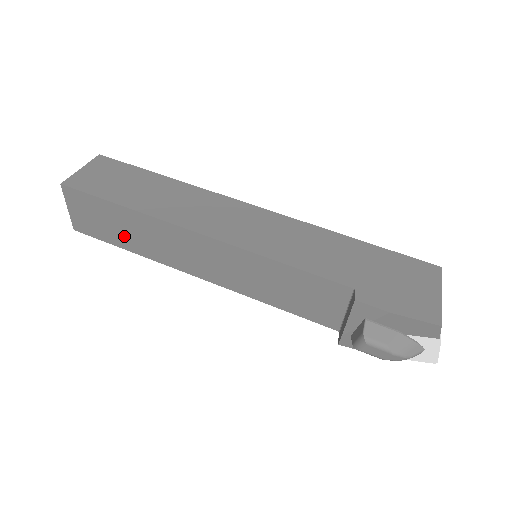
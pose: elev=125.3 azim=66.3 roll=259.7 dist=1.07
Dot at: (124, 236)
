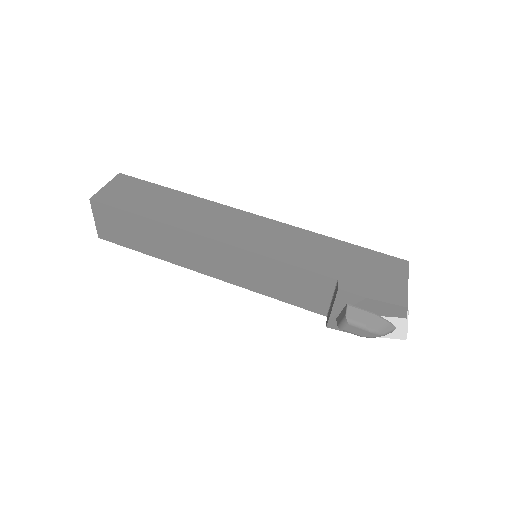
Dot at: (143, 242)
